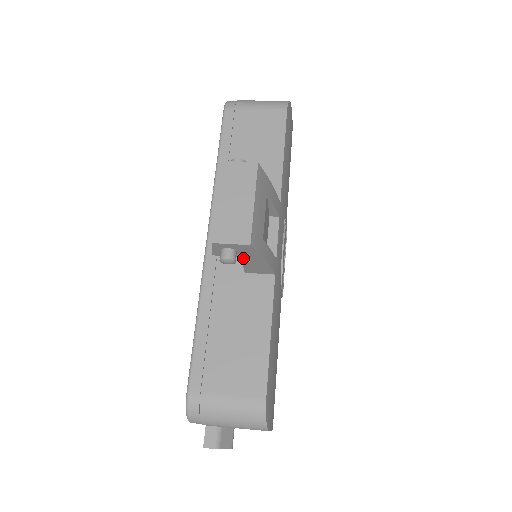
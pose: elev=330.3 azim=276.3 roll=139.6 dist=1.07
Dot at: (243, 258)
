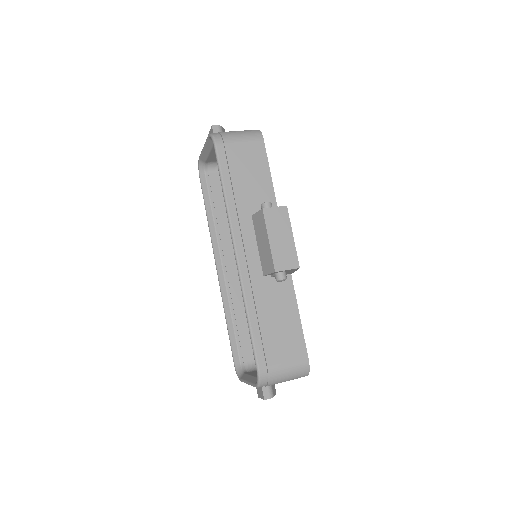
Dot at: occluded
